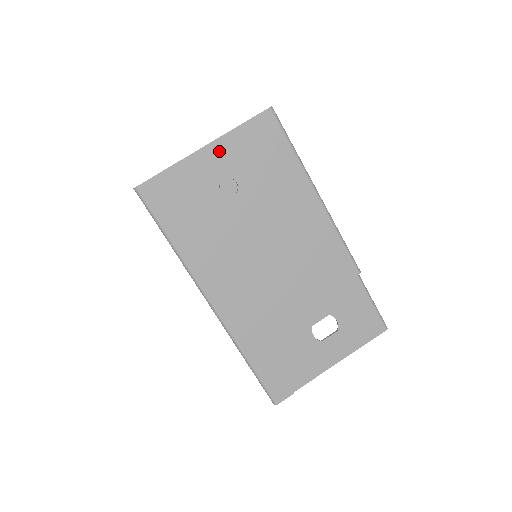
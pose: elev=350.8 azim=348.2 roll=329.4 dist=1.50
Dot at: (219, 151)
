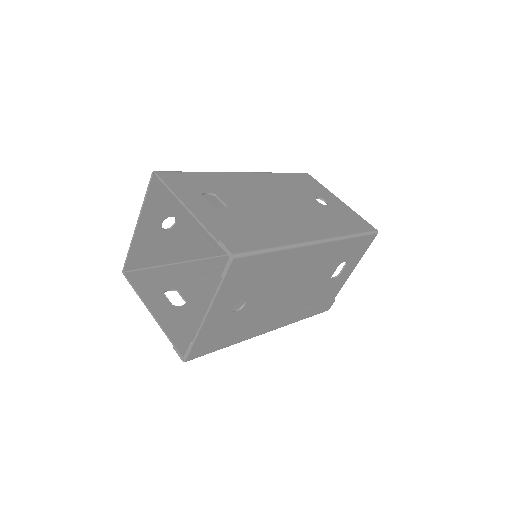
Dot at: (219, 306)
